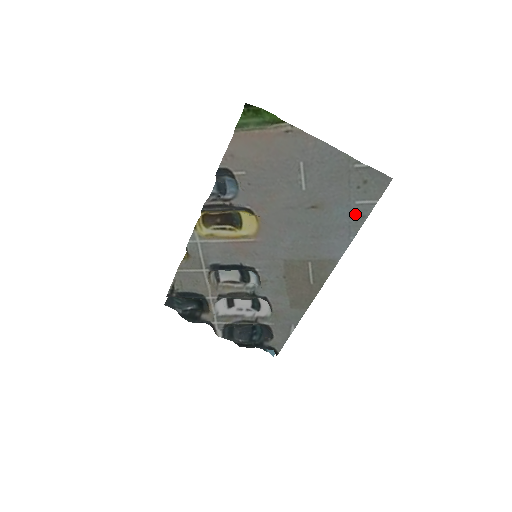
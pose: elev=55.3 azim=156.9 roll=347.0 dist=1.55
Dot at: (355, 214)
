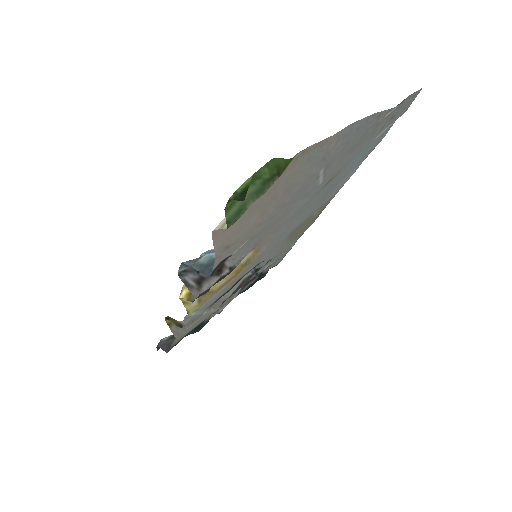
Dot at: (371, 147)
